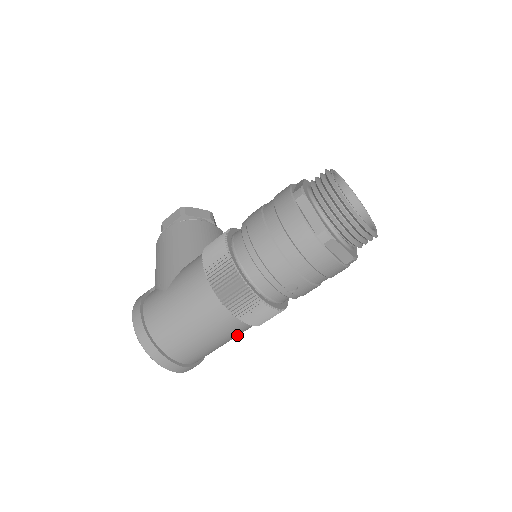
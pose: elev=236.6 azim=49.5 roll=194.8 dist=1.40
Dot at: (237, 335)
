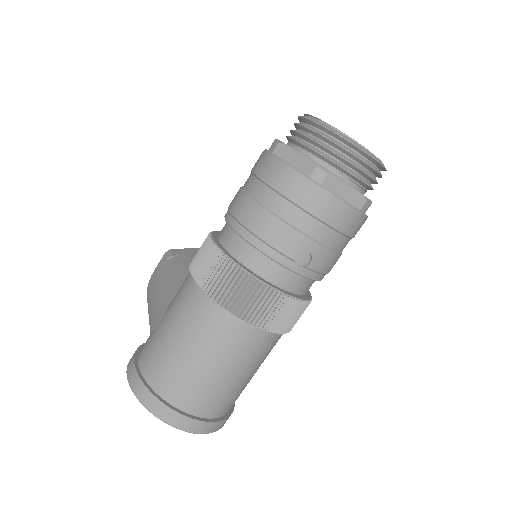
Dot at: (261, 357)
